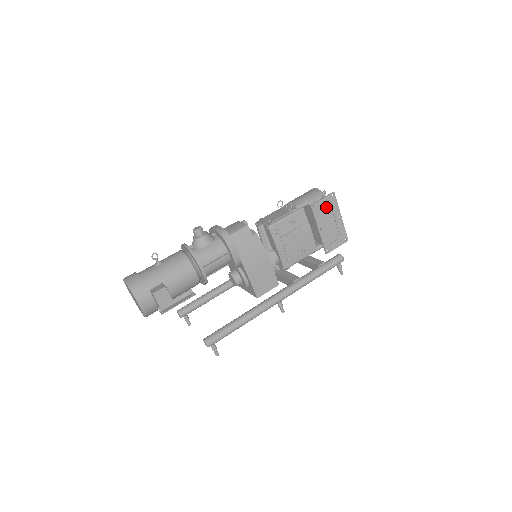
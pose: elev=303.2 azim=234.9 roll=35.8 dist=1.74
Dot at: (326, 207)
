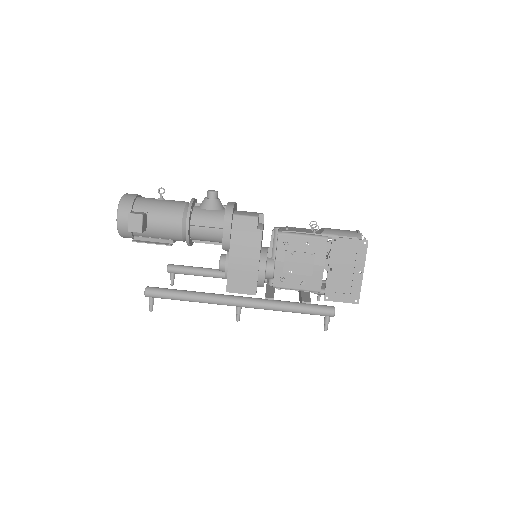
Dot at: (350, 250)
